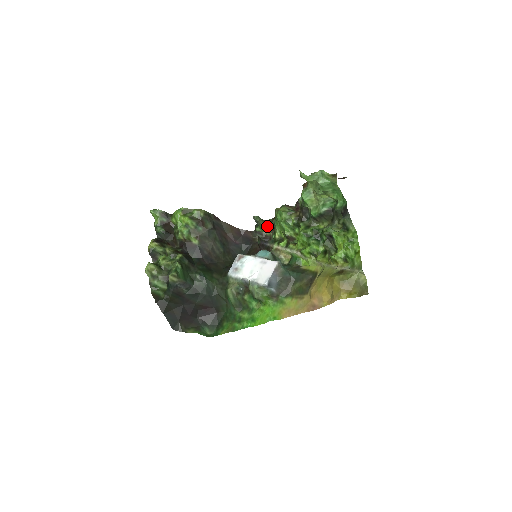
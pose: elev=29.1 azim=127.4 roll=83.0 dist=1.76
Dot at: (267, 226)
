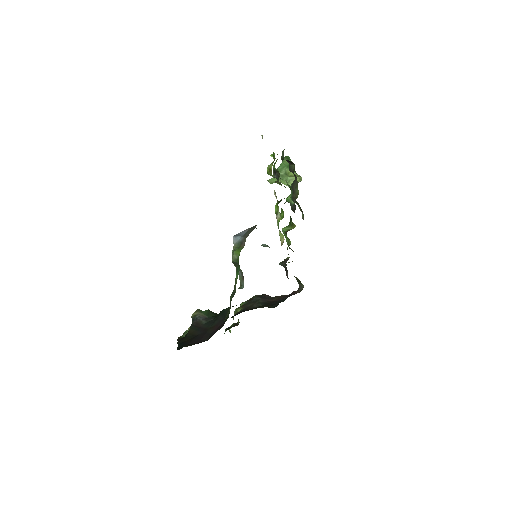
Dot at: occluded
